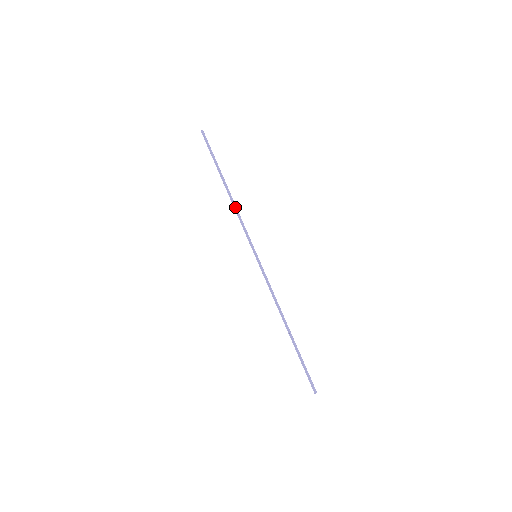
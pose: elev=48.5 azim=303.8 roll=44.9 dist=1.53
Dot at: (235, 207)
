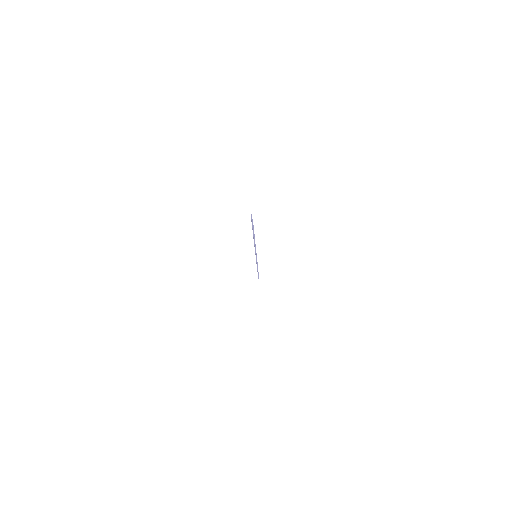
Dot at: (257, 267)
